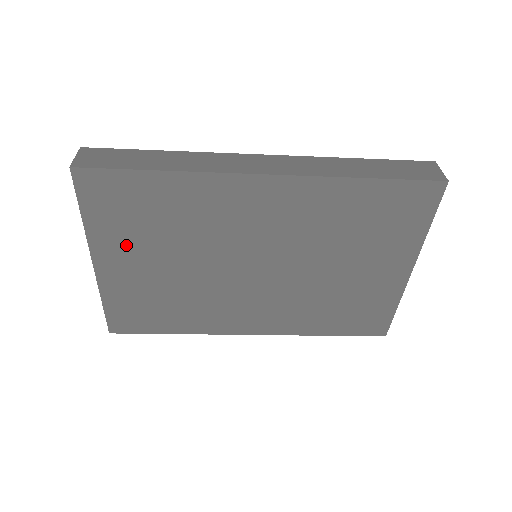
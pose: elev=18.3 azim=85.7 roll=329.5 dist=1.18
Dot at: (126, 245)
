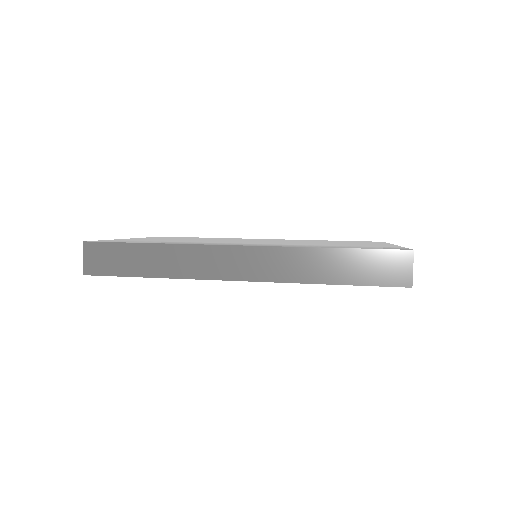
Dot at: occluded
